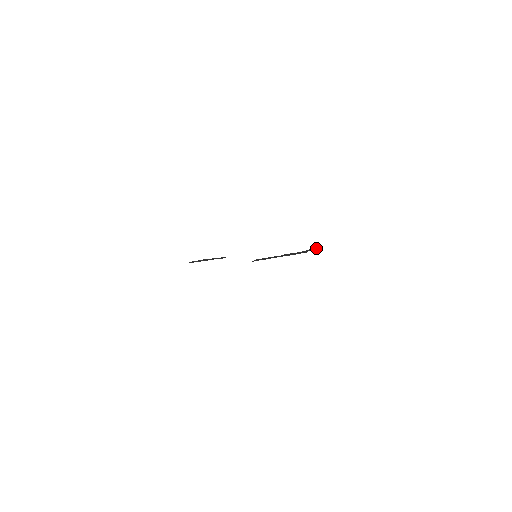
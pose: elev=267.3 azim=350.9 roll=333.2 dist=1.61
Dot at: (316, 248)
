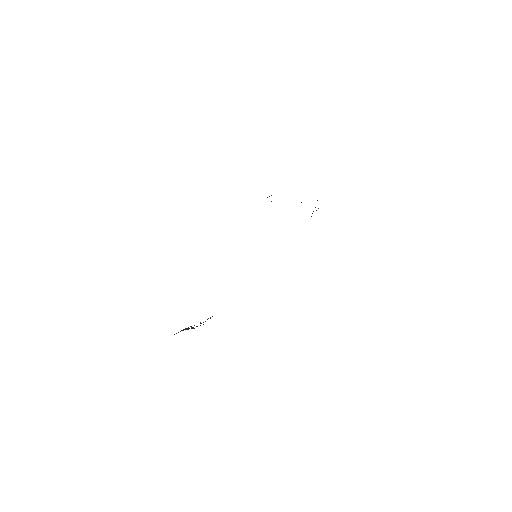
Dot at: (317, 200)
